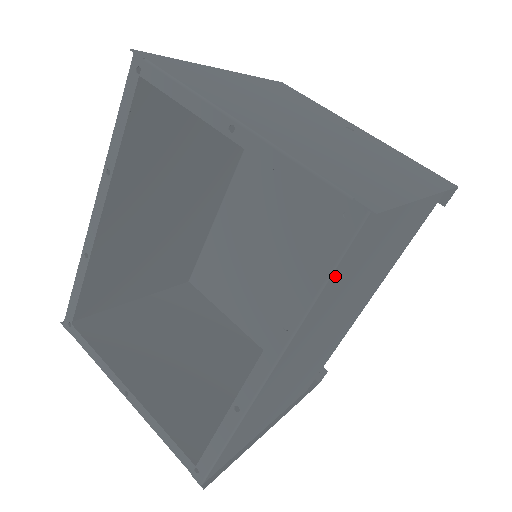
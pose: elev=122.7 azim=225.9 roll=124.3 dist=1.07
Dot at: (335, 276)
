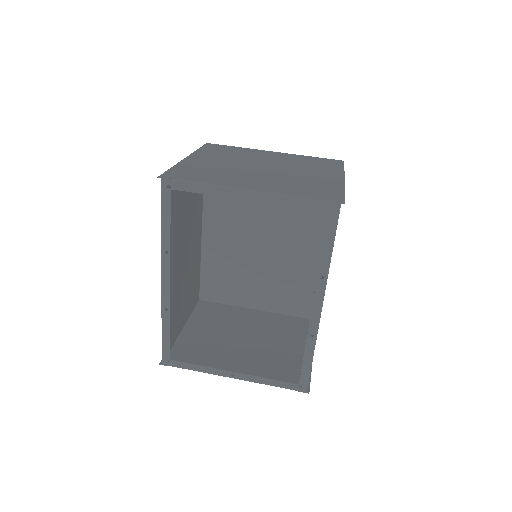
Dot at: occluded
